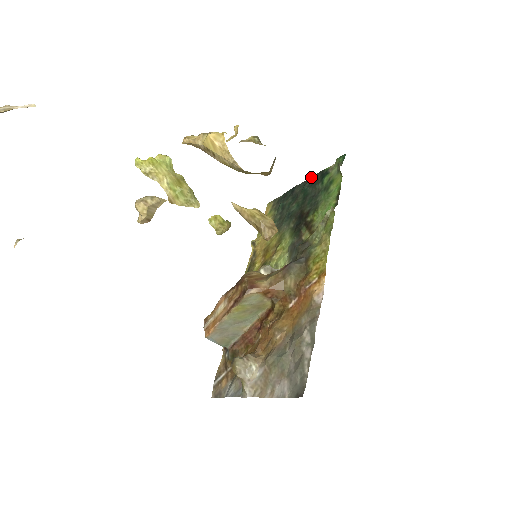
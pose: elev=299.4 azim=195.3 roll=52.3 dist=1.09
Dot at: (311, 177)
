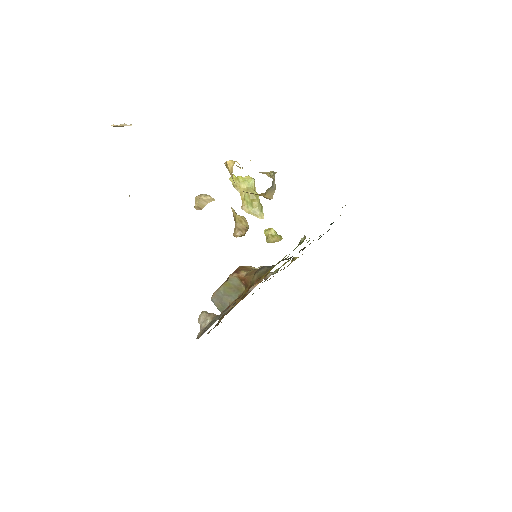
Dot at: occluded
